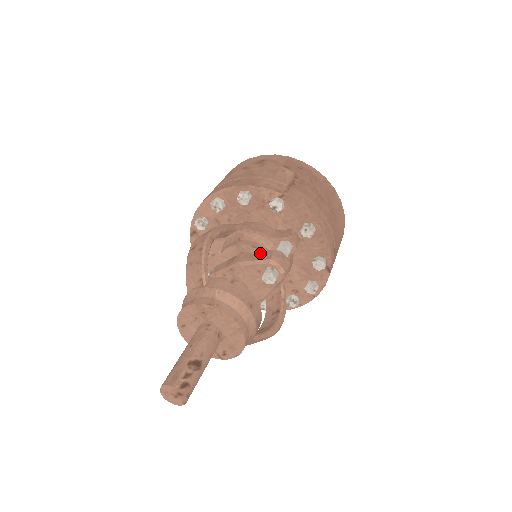
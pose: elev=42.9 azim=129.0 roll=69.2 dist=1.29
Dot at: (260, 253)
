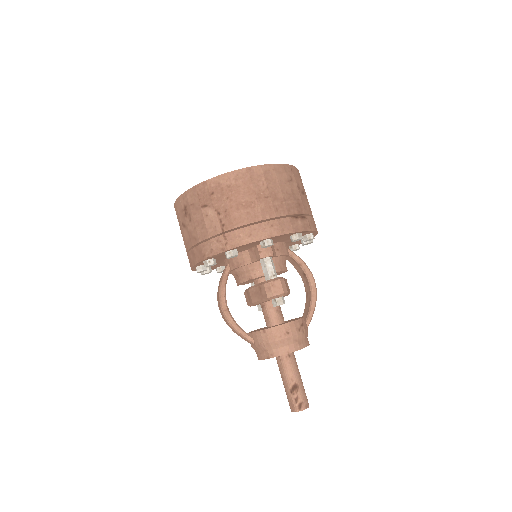
Dot at: (258, 290)
